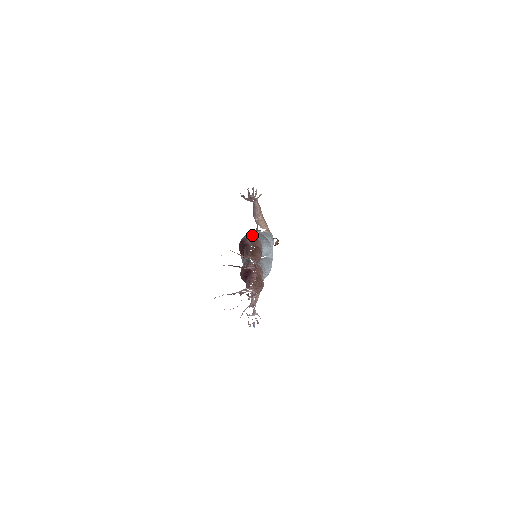
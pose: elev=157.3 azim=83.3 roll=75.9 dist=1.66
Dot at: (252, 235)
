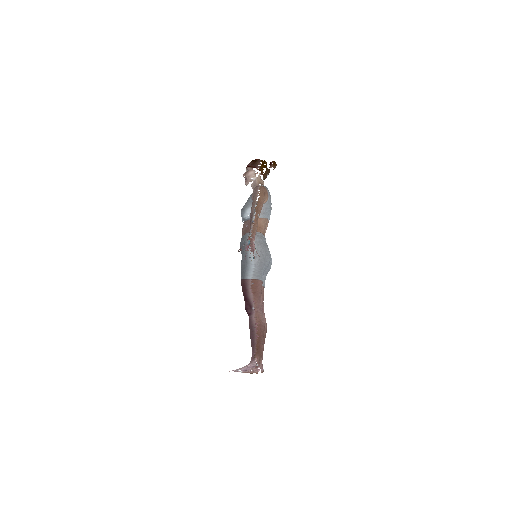
Dot at: (252, 274)
